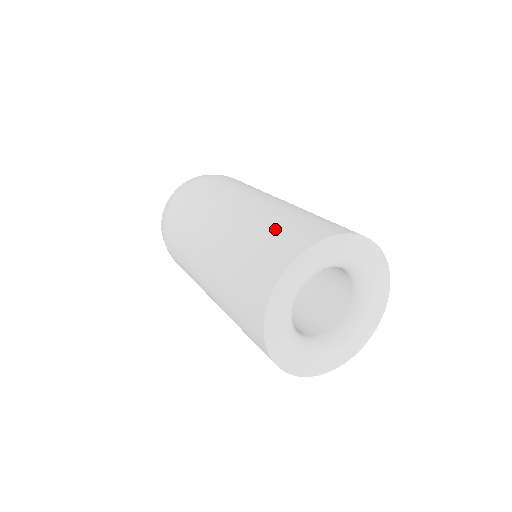
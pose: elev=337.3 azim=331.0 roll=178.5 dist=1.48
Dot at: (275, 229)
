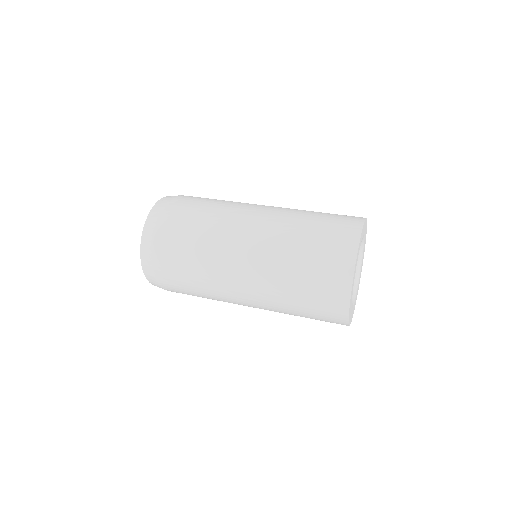
Dot at: (319, 226)
